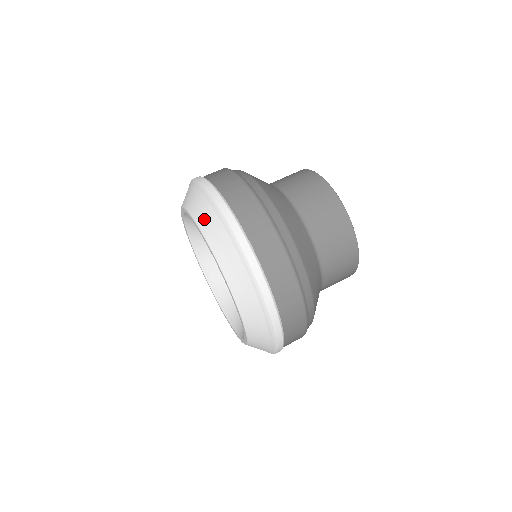
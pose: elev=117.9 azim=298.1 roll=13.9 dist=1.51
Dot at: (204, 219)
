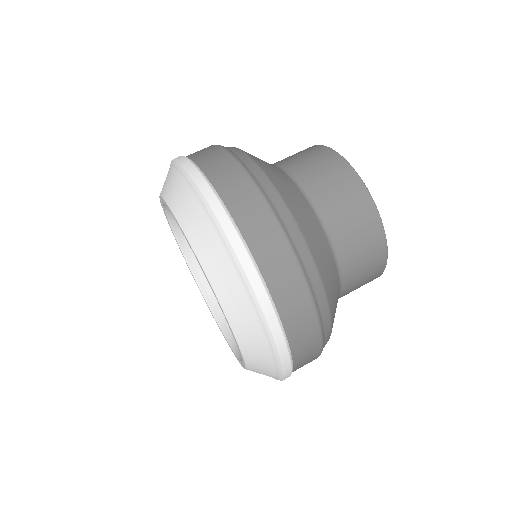
Dot at: (168, 187)
